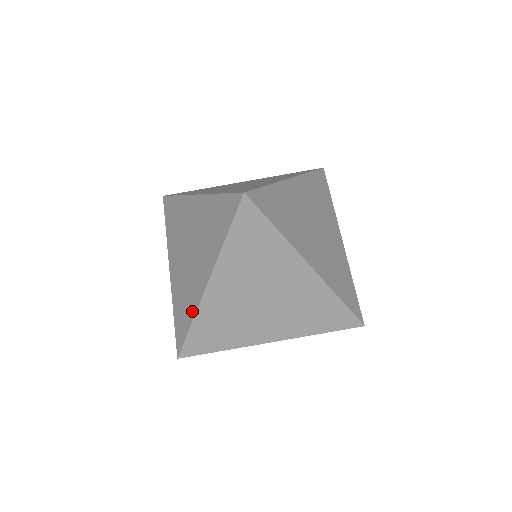
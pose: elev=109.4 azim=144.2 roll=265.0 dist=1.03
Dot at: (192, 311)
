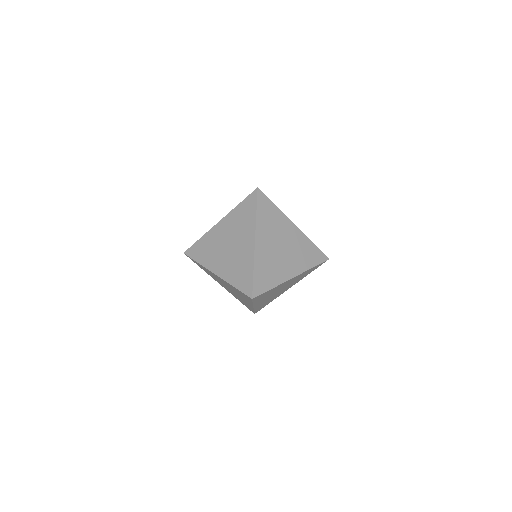
Dot at: occluded
